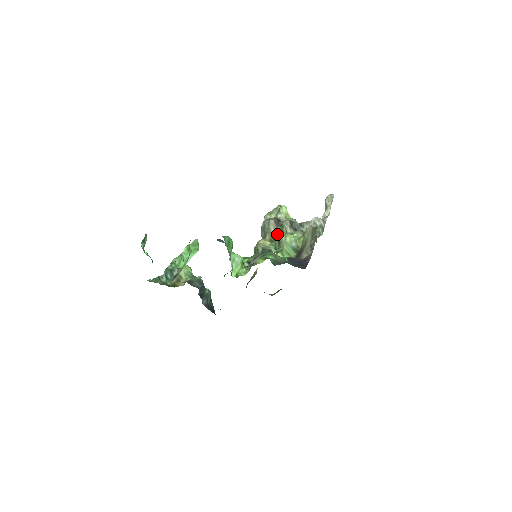
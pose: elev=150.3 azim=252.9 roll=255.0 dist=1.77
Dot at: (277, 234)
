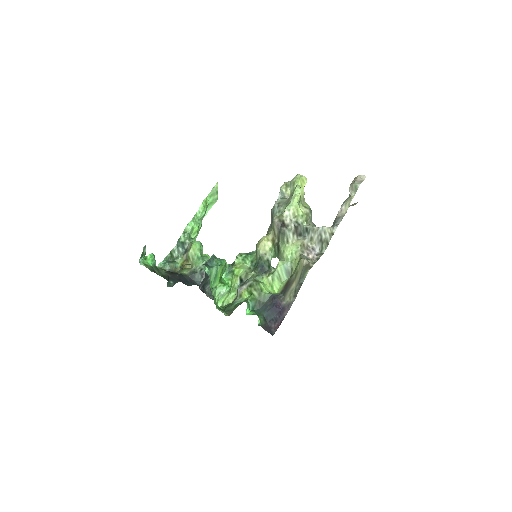
Dot at: (278, 240)
